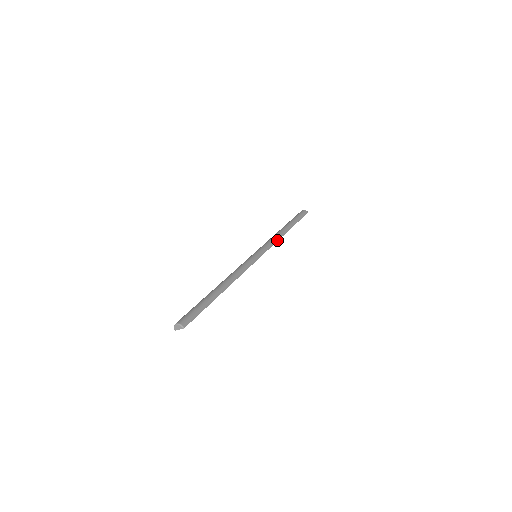
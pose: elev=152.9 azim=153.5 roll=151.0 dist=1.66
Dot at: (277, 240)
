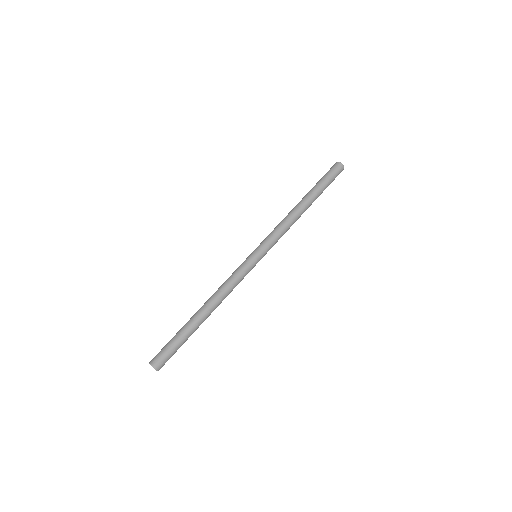
Dot at: (287, 230)
